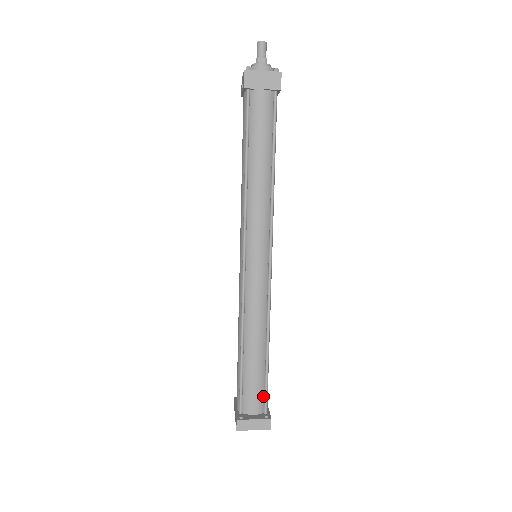
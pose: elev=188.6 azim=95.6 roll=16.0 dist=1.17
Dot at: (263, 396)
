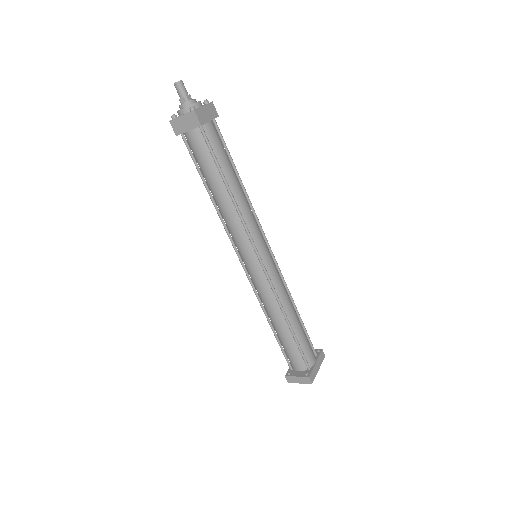
Dot at: (302, 358)
